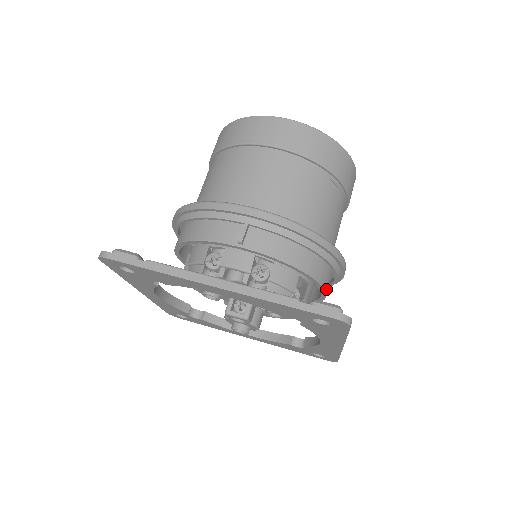
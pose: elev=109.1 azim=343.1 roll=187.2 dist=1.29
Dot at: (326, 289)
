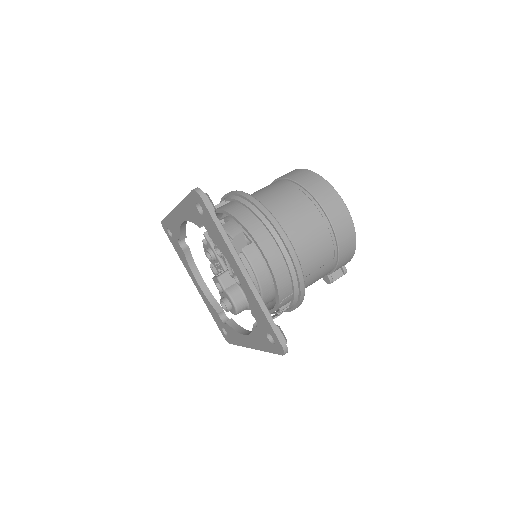
Dot at: (262, 247)
